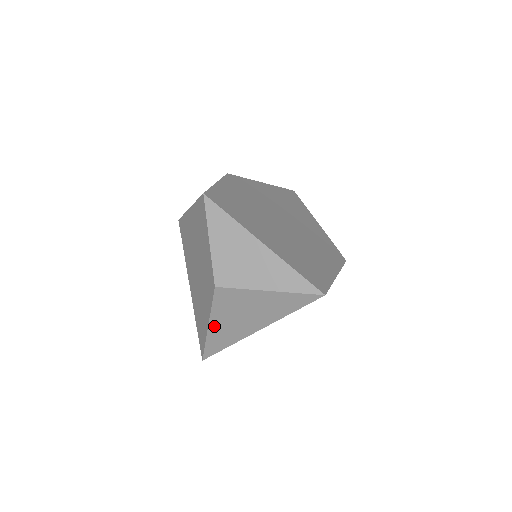
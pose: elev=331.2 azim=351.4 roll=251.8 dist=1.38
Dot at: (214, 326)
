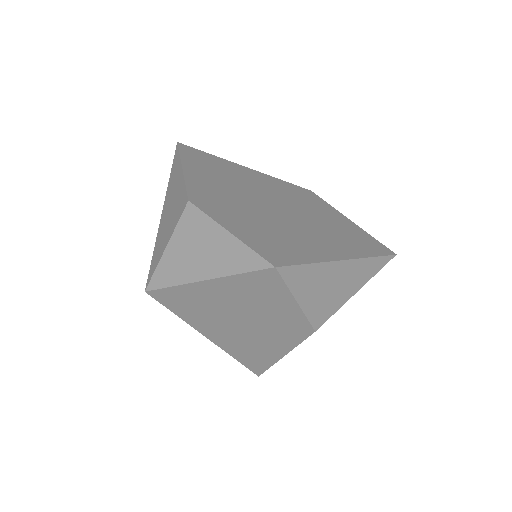
Dot at: occluded
